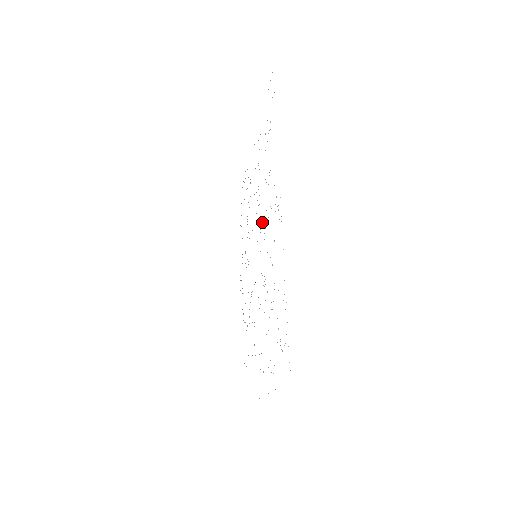
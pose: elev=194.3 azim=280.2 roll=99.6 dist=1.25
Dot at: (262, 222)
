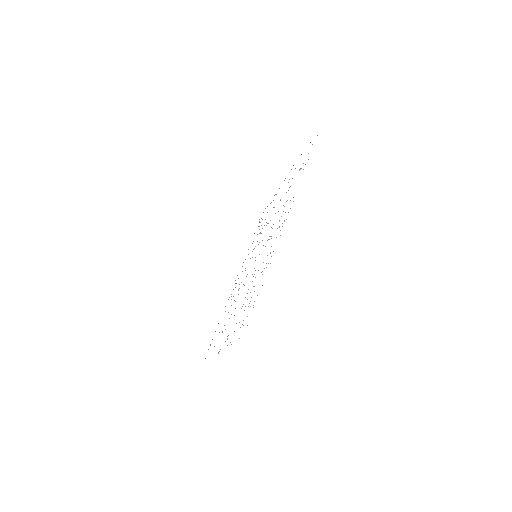
Dot at: occluded
